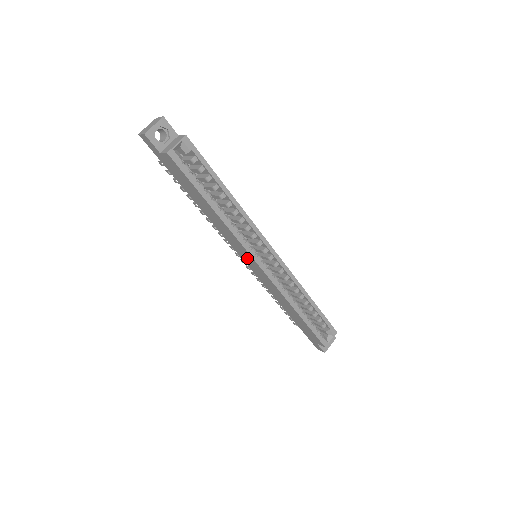
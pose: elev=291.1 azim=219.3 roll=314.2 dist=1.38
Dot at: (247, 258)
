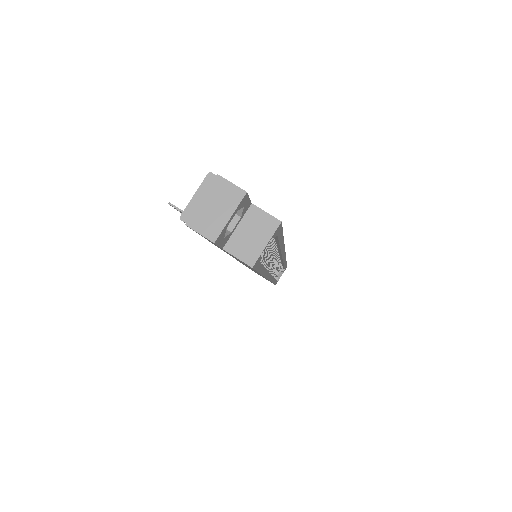
Dot at: occluded
